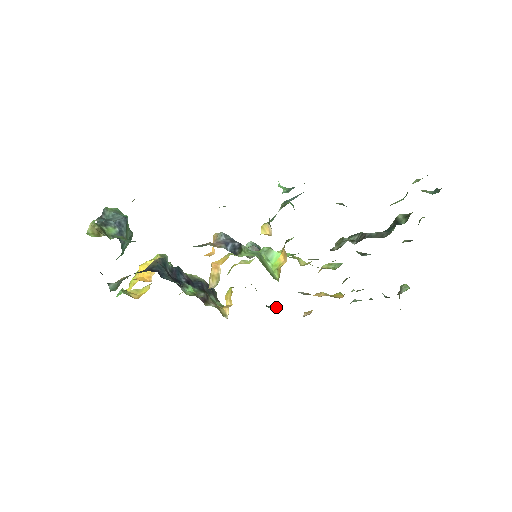
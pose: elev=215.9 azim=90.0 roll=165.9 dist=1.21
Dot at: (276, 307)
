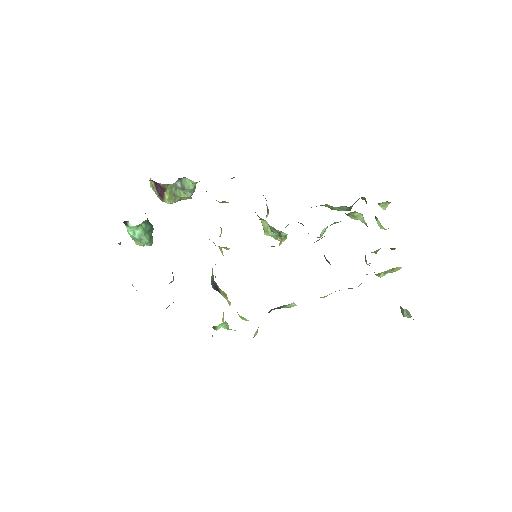
Dot at: occluded
